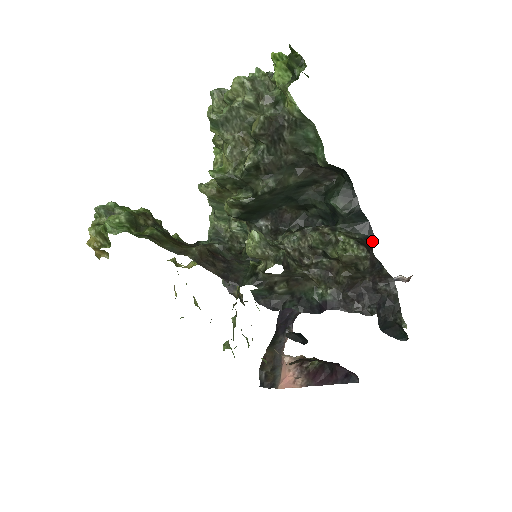
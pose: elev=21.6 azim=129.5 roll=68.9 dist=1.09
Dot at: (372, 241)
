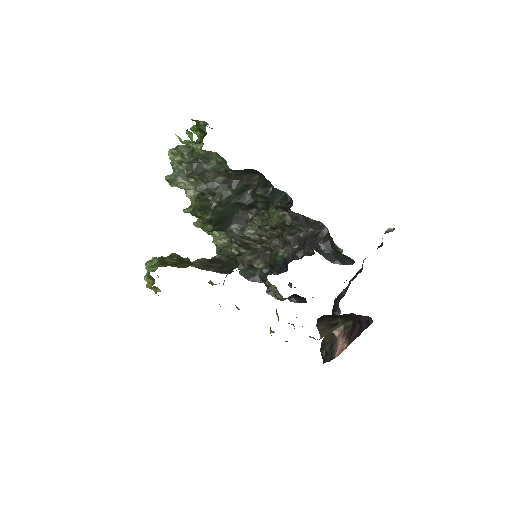
Dot at: (291, 204)
